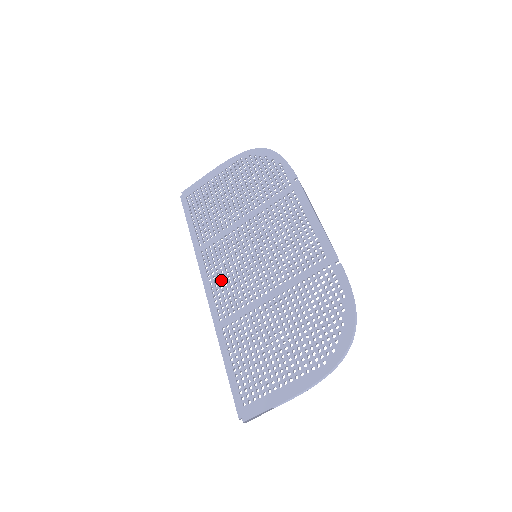
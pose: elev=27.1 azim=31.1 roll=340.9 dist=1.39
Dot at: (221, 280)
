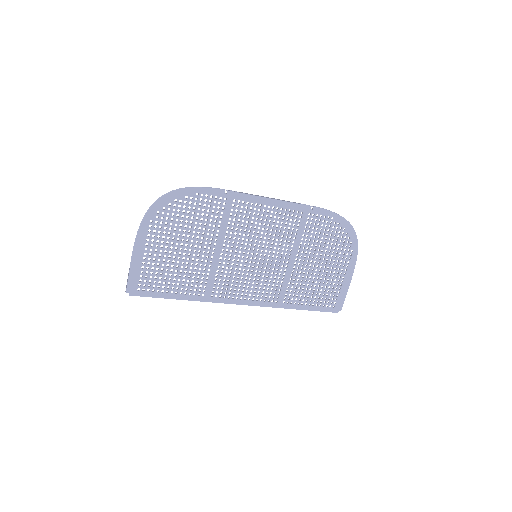
Dot at: (250, 290)
